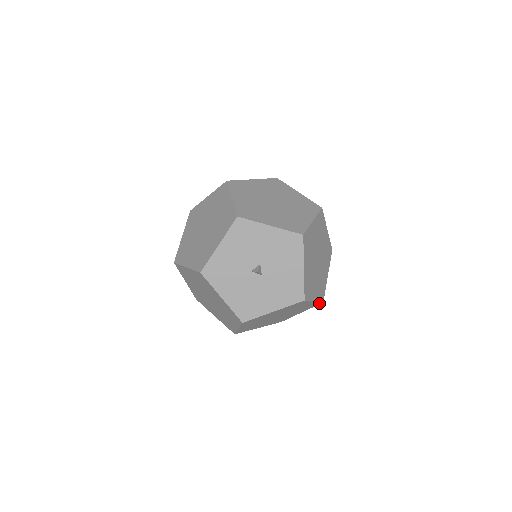
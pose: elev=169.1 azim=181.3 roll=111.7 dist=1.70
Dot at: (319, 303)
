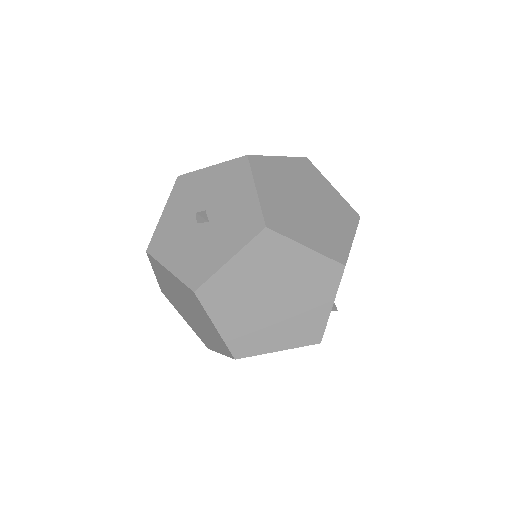
Dot at: (337, 267)
